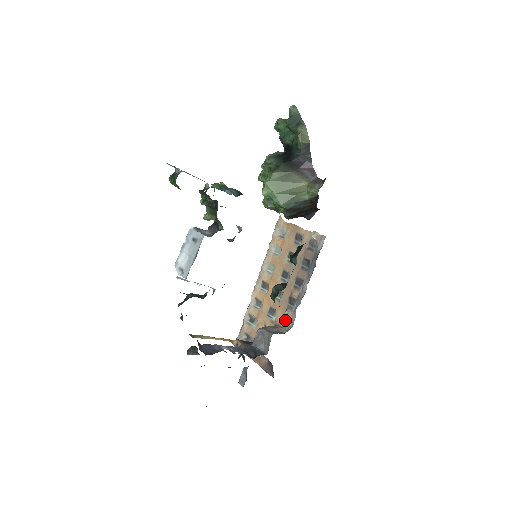
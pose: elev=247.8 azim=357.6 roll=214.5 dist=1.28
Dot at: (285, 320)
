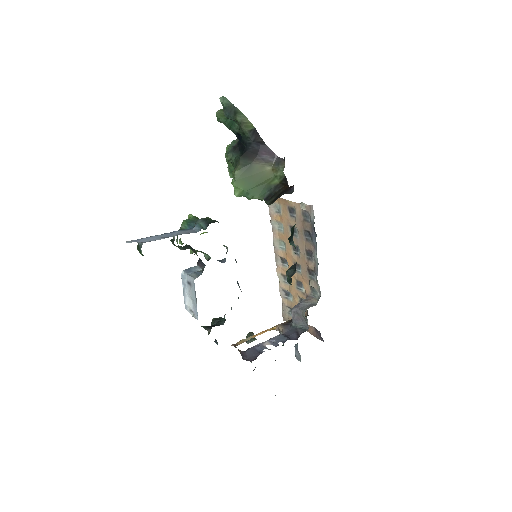
Dot at: (313, 290)
